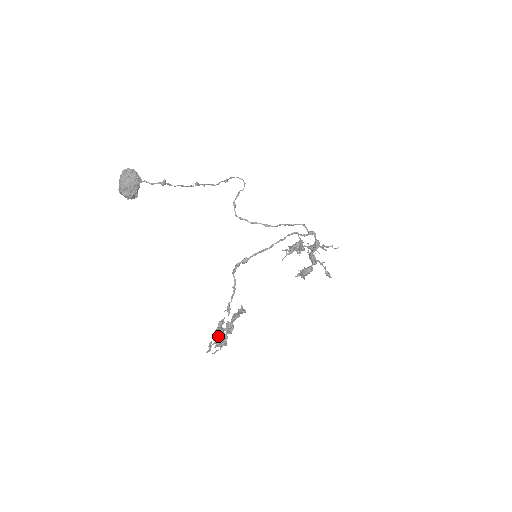
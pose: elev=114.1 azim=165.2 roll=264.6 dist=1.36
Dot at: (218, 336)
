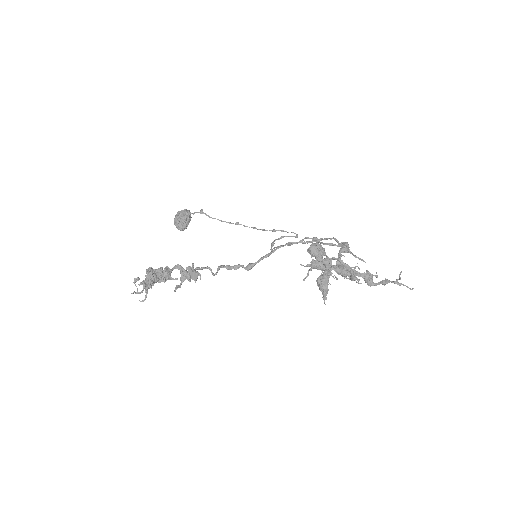
Dot at: (146, 272)
